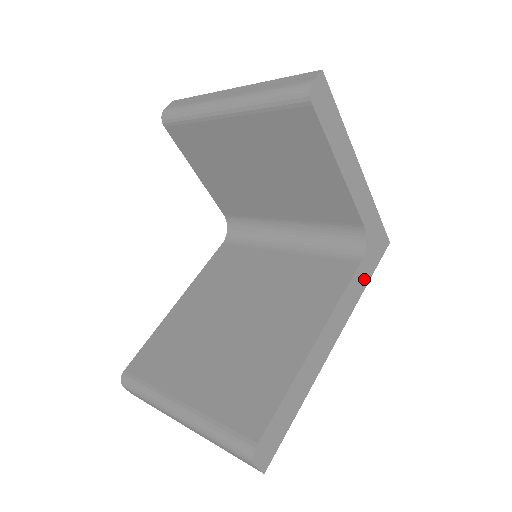
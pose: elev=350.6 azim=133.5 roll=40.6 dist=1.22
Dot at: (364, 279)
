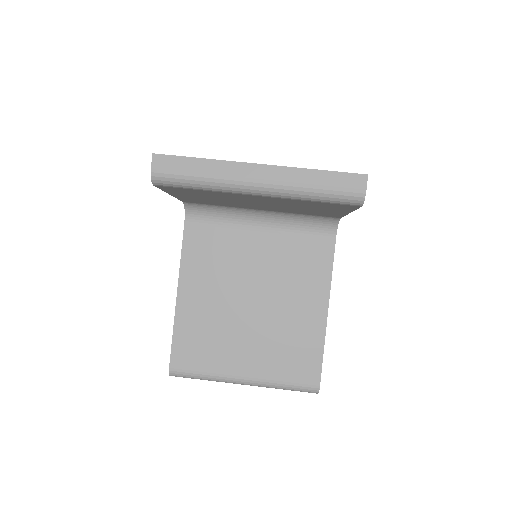
Dot at: occluded
